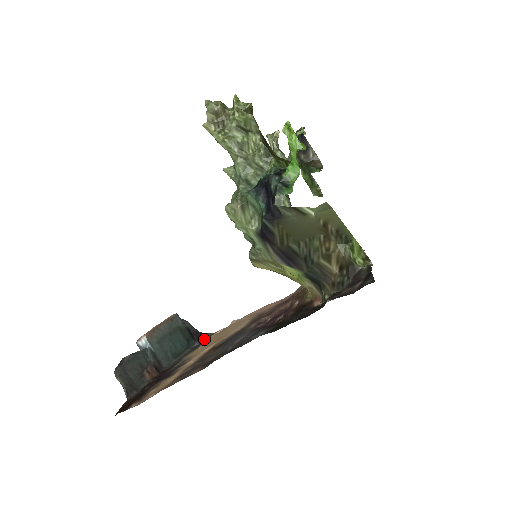
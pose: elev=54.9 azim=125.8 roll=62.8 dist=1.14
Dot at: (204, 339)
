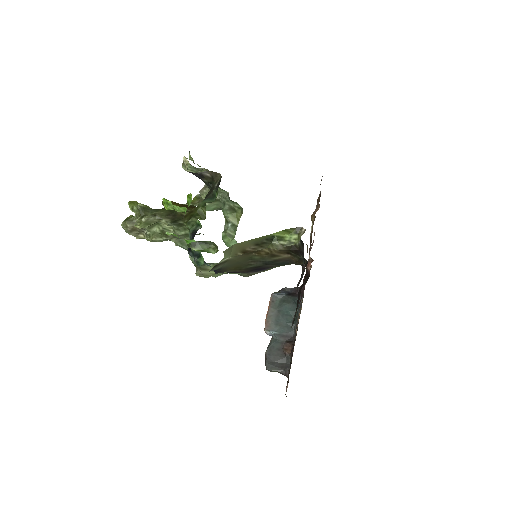
Dot at: occluded
